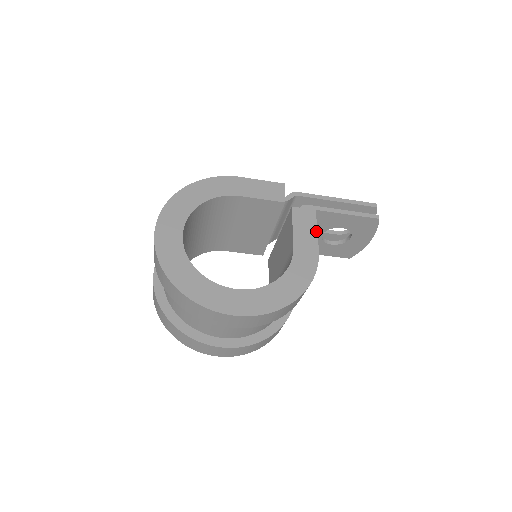
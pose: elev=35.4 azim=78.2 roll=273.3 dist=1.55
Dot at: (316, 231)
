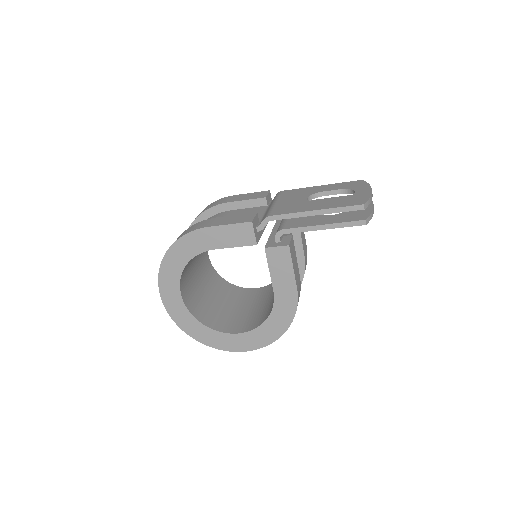
Dot at: (292, 269)
